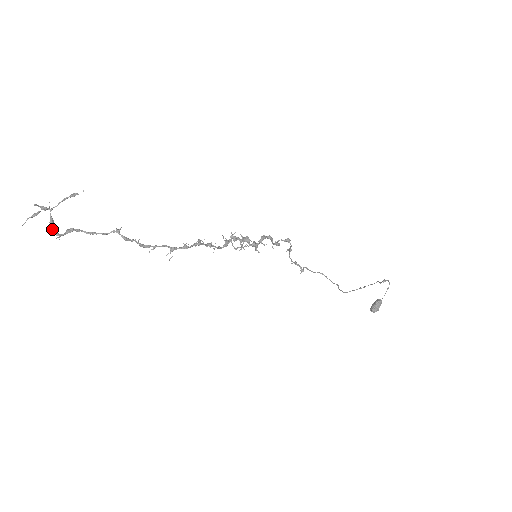
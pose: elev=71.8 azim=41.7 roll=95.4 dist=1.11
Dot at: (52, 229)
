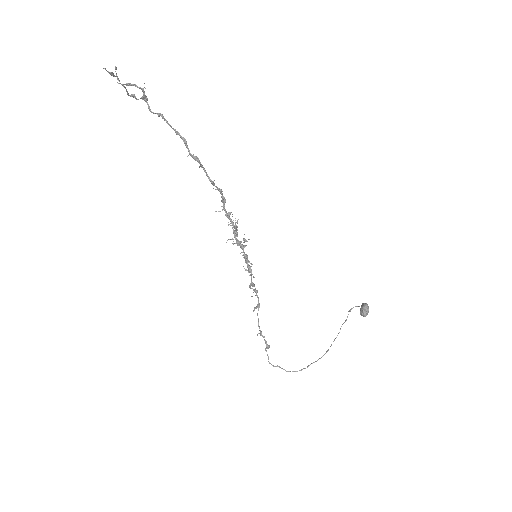
Dot at: (133, 84)
